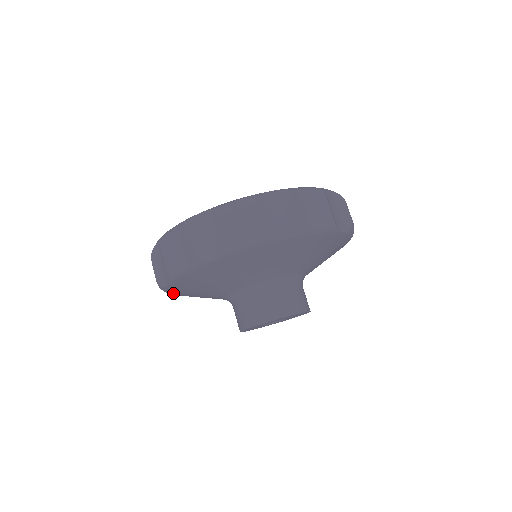
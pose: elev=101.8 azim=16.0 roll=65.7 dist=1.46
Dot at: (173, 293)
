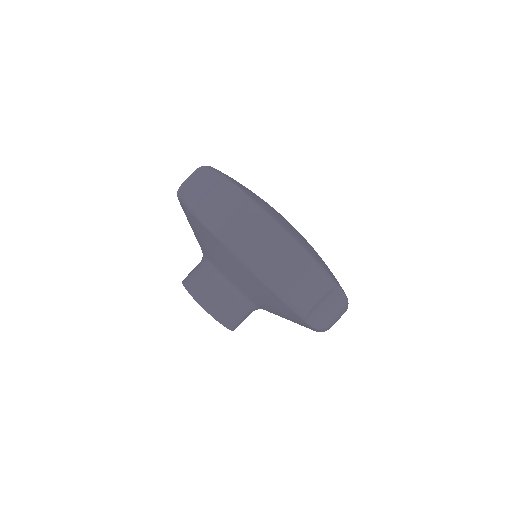
Dot at: occluded
